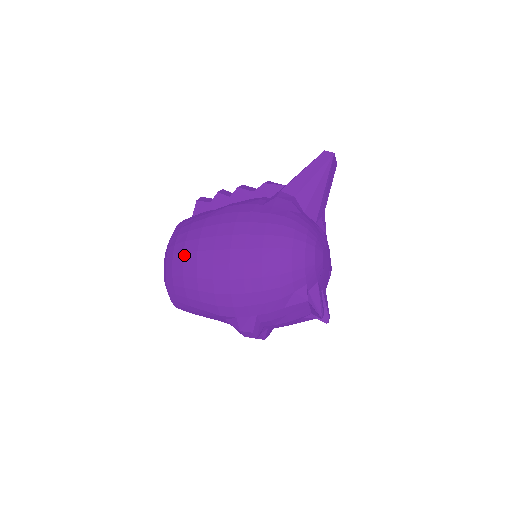
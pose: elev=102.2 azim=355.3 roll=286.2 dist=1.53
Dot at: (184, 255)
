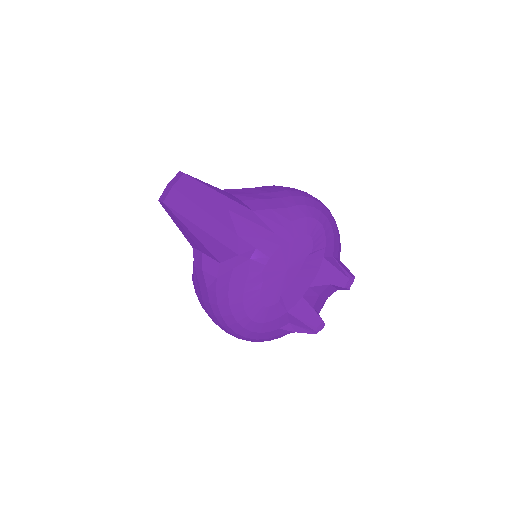
Dot at: occluded
